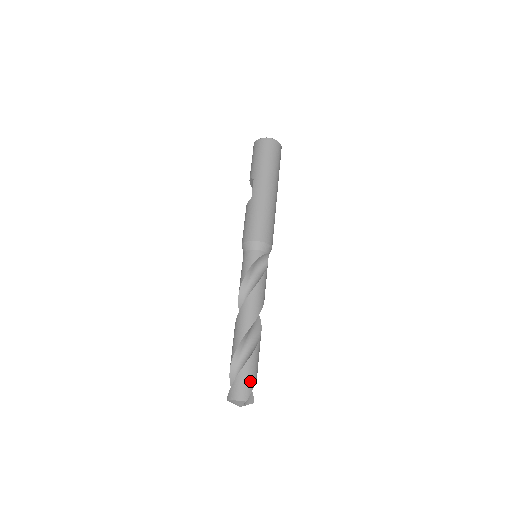
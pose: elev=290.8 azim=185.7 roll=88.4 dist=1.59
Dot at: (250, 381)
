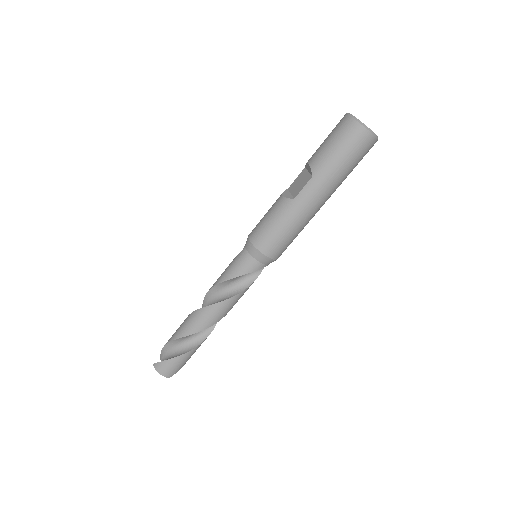
Dot at: (181, 365)
